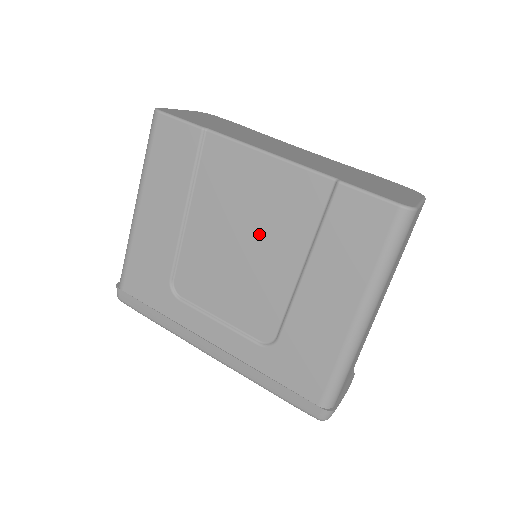
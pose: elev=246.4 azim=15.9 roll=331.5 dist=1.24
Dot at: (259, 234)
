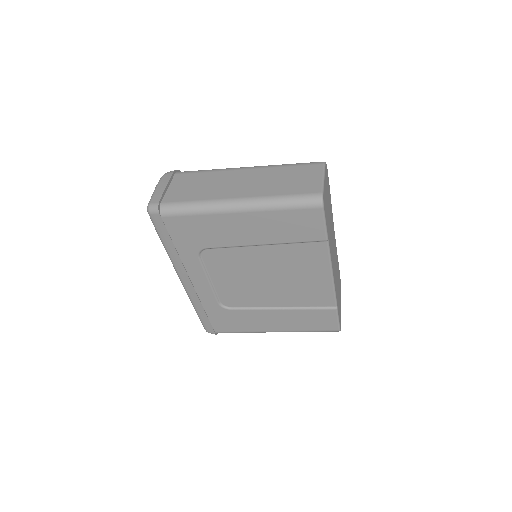
Dot at: (282, 285)
